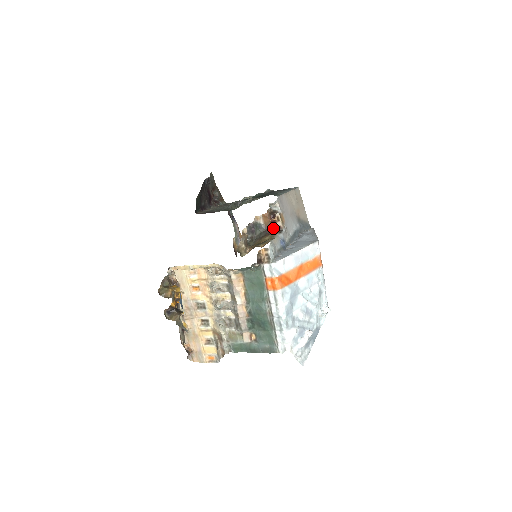
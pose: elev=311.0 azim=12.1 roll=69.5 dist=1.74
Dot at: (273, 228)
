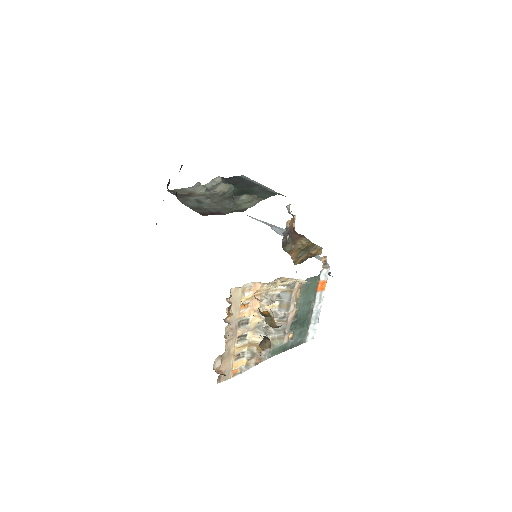
Dot at: (293, 230)
